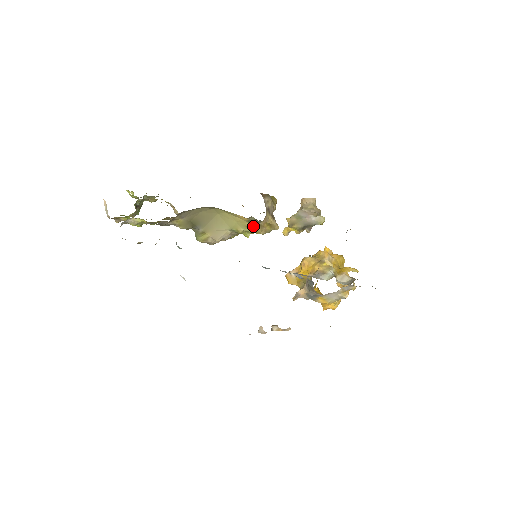
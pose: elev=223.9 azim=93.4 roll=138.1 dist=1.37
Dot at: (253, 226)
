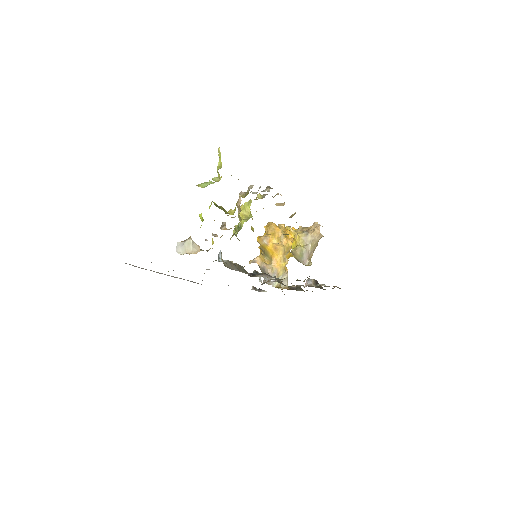
Dot at: occluded
